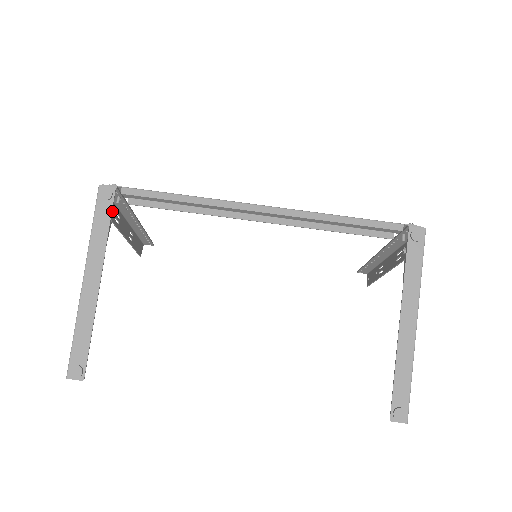
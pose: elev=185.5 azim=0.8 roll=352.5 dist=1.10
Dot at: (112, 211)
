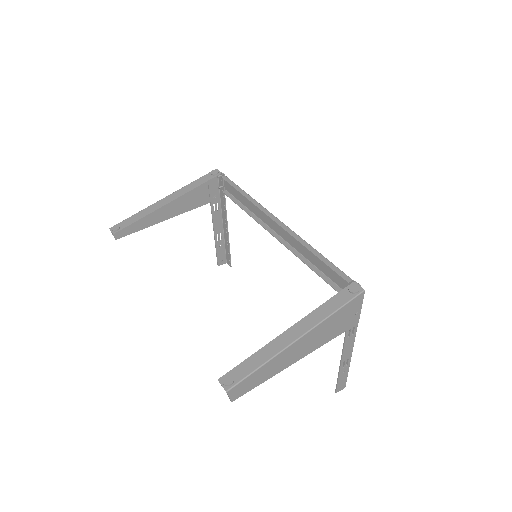
Dot at: (215, 195)
